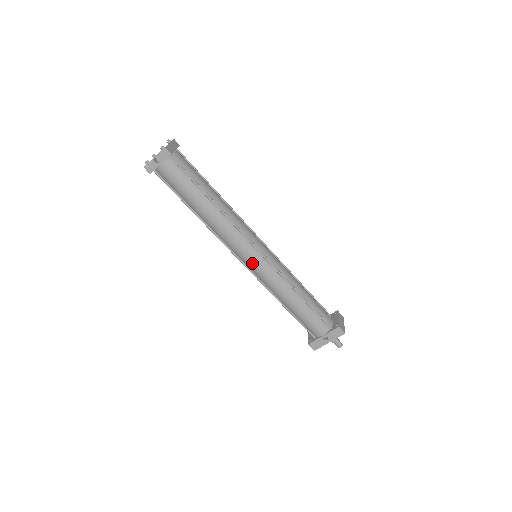
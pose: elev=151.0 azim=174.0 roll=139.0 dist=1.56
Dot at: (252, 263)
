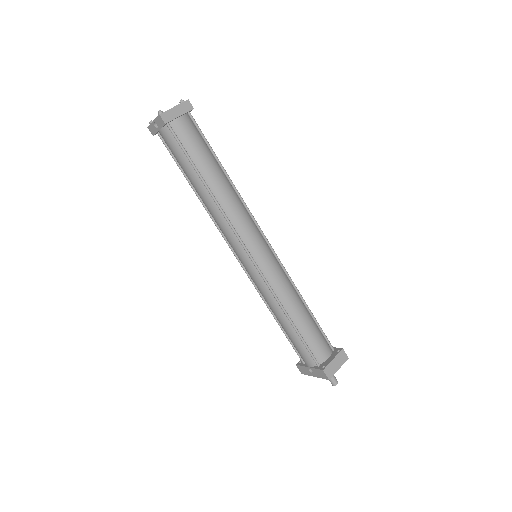
Dot at: (243, 264)
